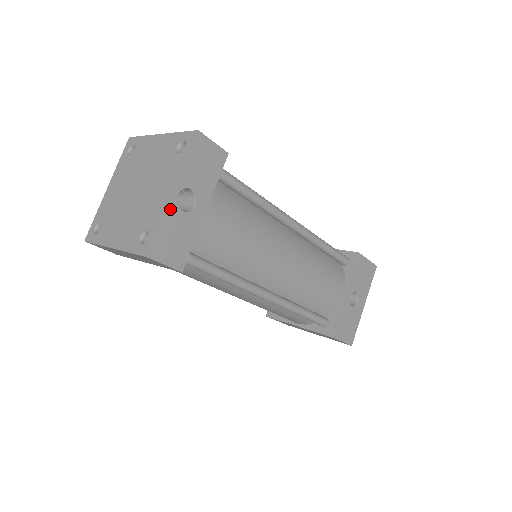
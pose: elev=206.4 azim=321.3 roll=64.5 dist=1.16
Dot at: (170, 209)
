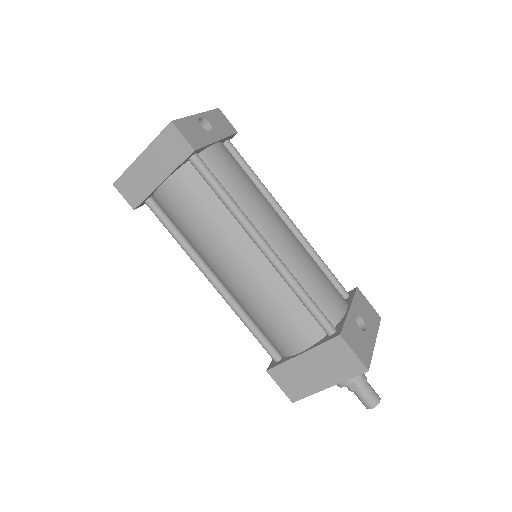
Dot at: (193, 118)
